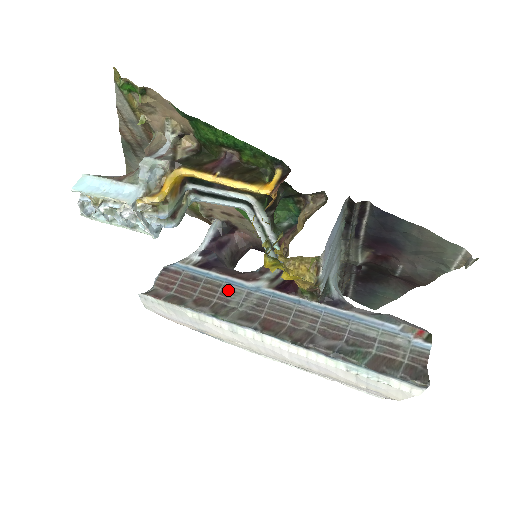
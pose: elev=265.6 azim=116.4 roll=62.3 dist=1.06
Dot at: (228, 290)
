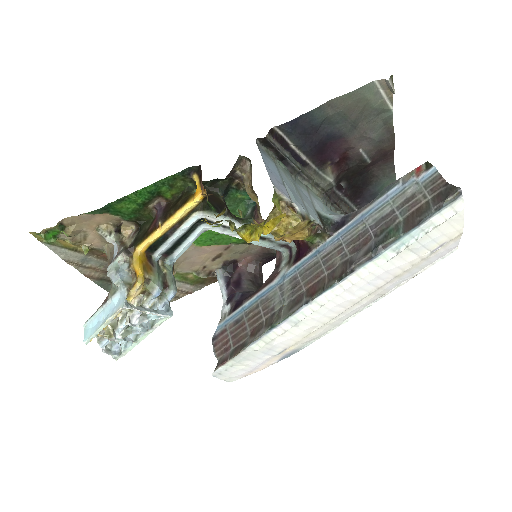
Dot at: (265, 302)
